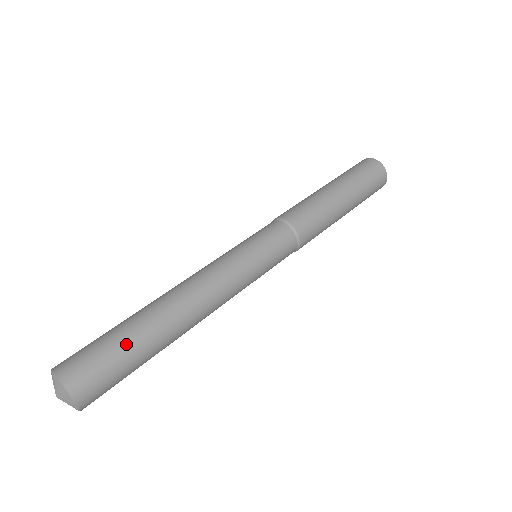
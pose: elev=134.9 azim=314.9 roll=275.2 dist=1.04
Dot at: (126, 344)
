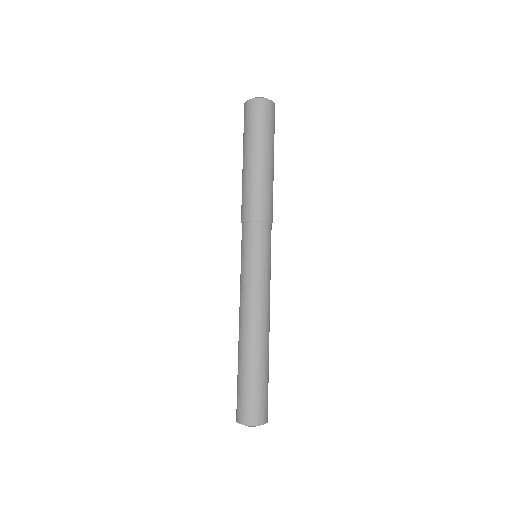
Dot at: (268, 379)
